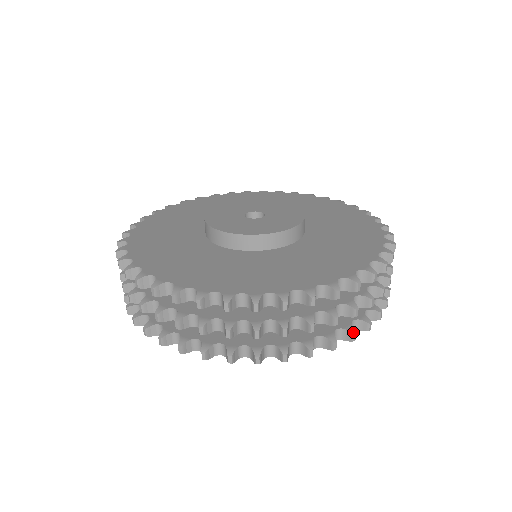
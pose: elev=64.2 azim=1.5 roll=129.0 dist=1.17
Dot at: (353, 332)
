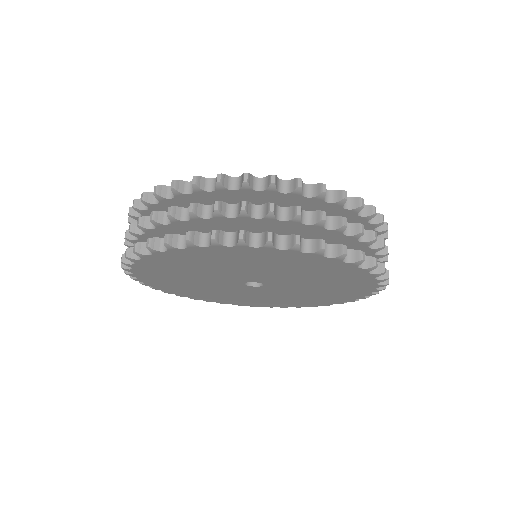
Dot at: (241, 230)
